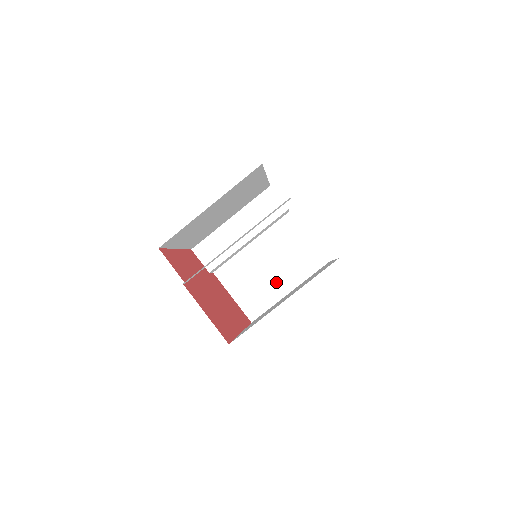
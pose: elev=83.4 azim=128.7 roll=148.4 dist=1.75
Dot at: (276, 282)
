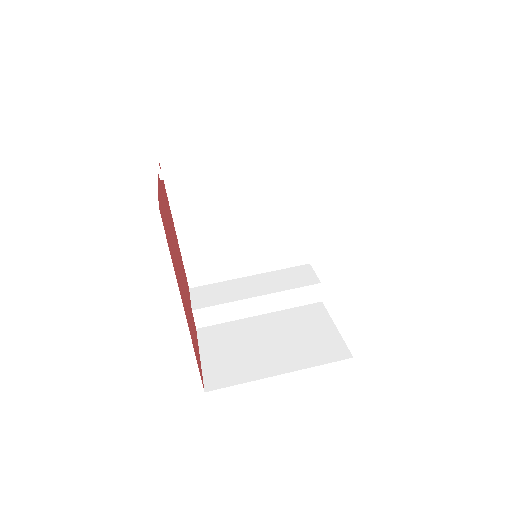
Dot at: (267, 358)
